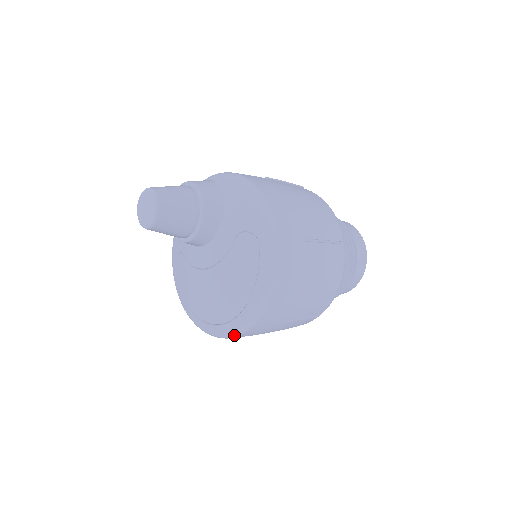
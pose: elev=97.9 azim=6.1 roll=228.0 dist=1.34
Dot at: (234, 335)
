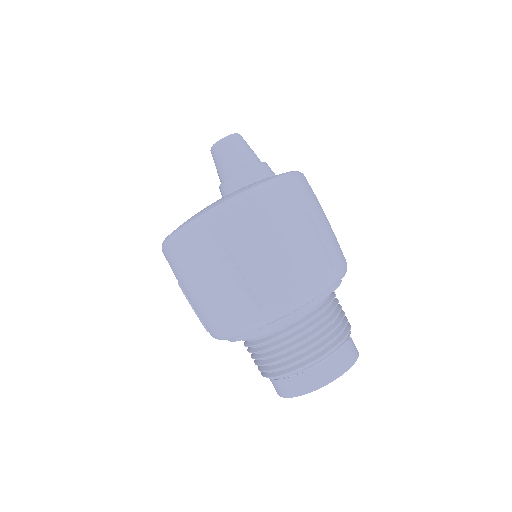
Dot at: (185, 228)
